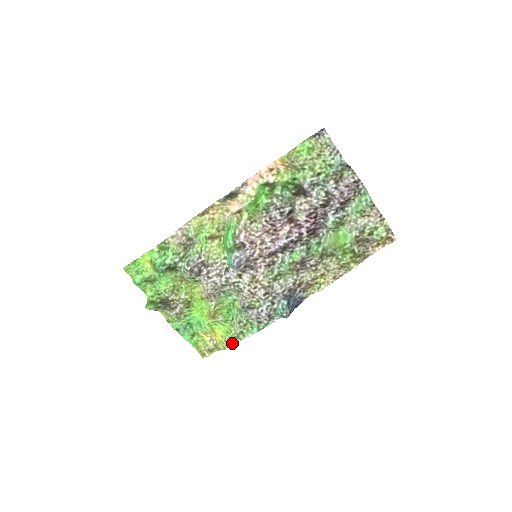
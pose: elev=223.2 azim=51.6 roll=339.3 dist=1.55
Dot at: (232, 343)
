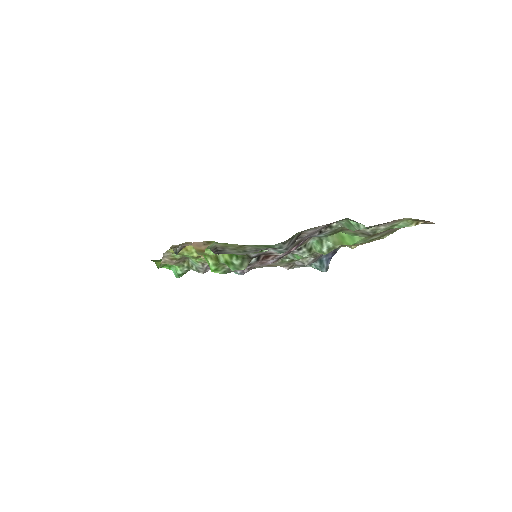
Dot at: occluded
